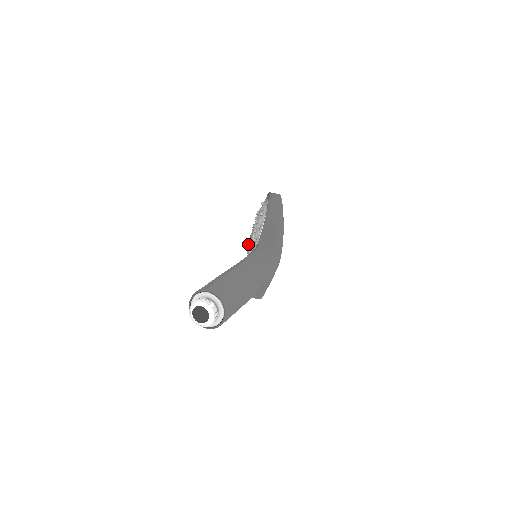
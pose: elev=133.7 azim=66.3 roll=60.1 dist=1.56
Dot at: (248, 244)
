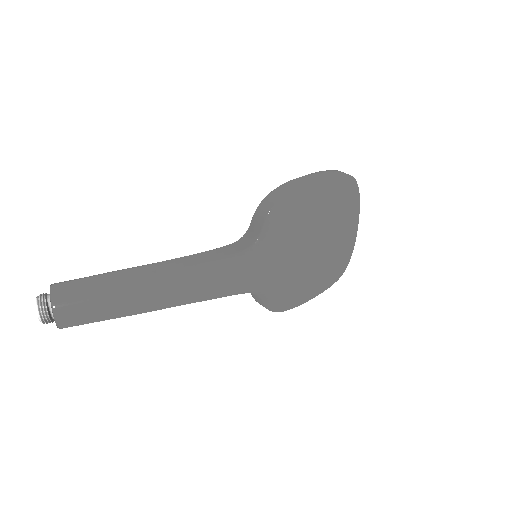
Dot at: occluded
